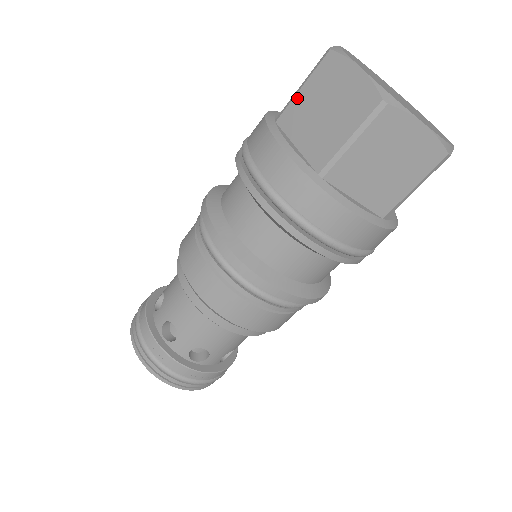
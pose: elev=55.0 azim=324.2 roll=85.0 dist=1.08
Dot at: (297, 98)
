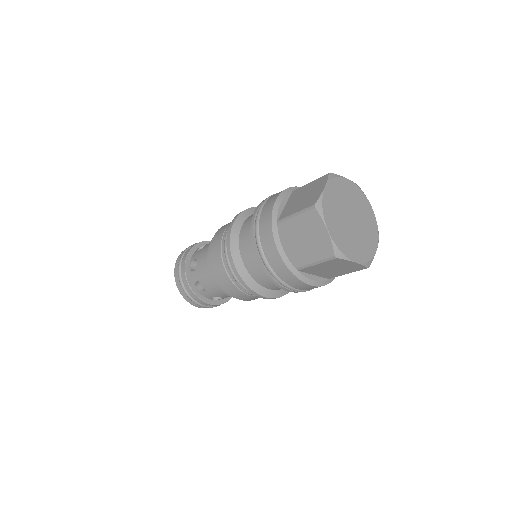
Dot at: (292, 220)
